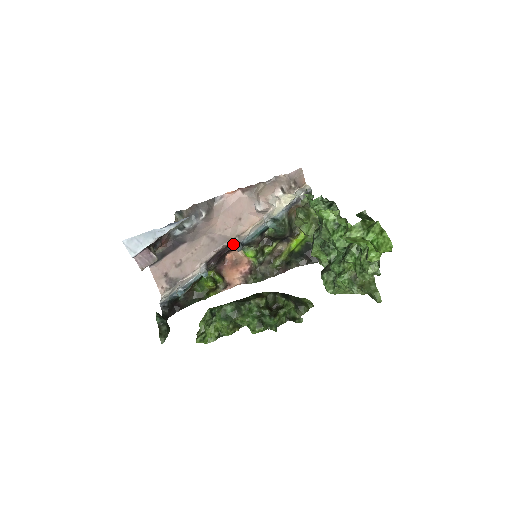
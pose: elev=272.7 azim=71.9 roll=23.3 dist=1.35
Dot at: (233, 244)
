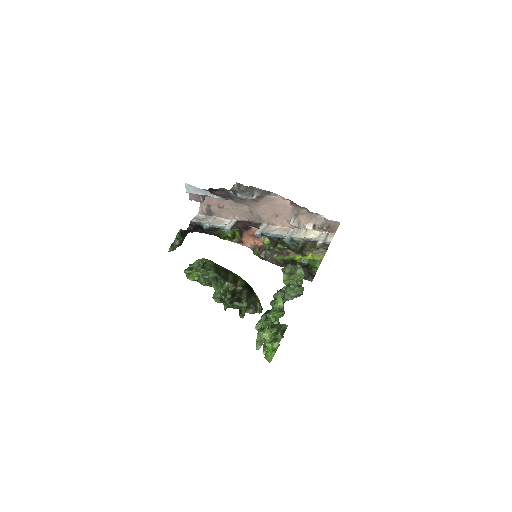
Dot at: (259, 227)
